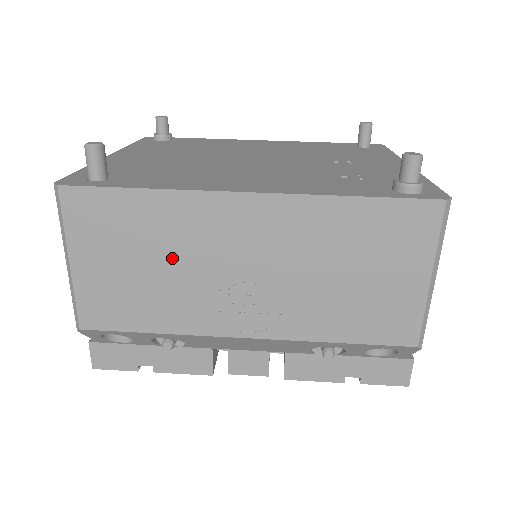
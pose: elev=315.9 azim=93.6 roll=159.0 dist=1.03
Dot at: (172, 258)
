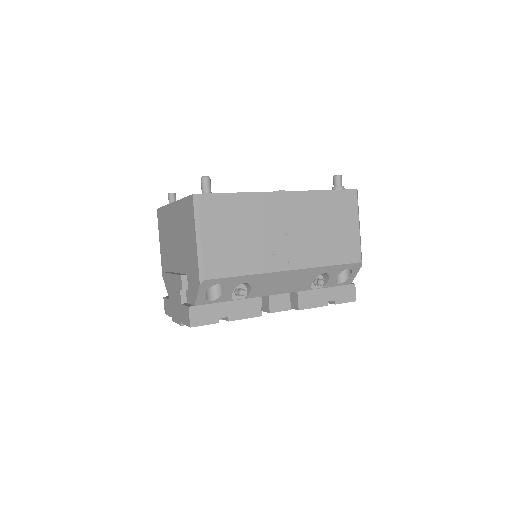
Dot at: (253, 228)
